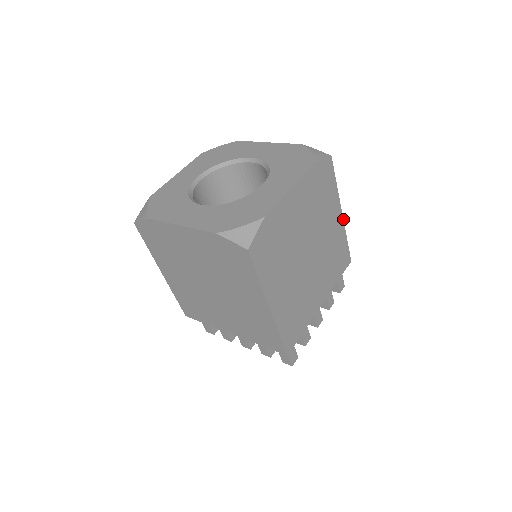
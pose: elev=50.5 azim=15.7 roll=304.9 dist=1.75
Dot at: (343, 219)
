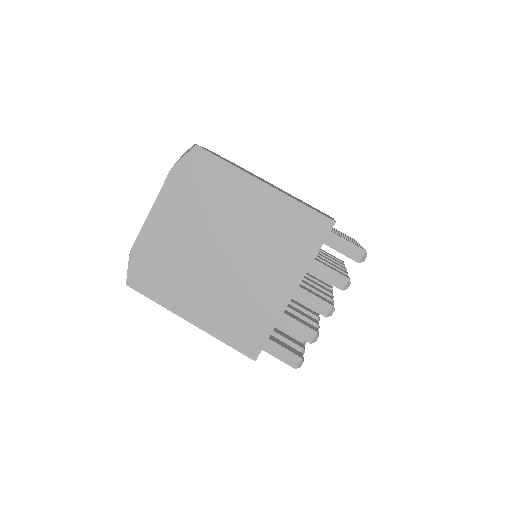
Dot at: occluded
